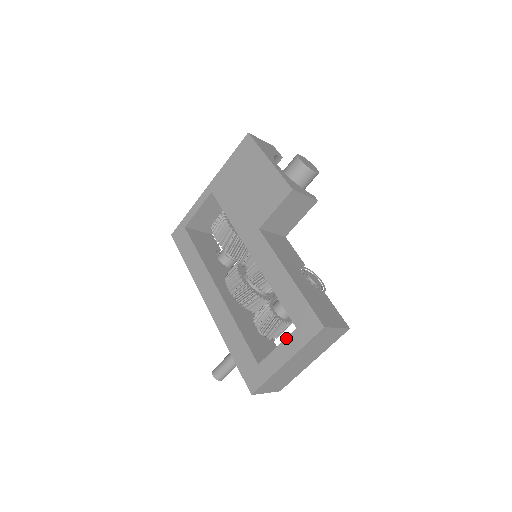
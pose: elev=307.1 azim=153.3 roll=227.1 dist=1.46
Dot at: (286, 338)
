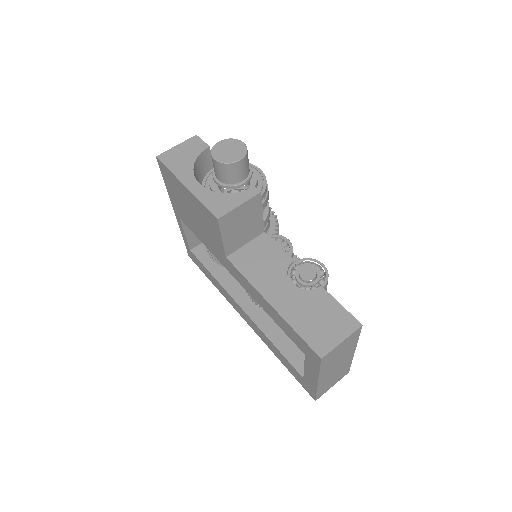
Dot at: (304, 362)
